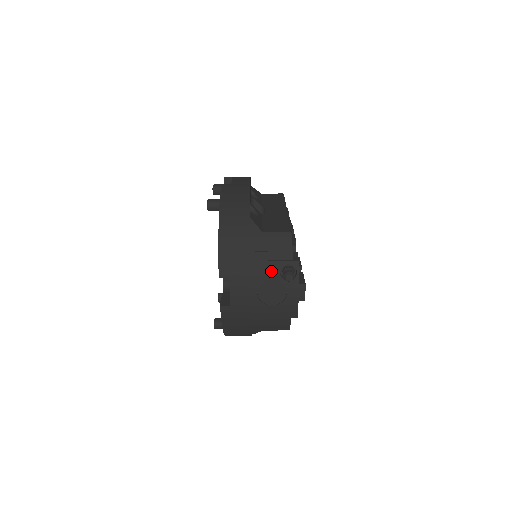
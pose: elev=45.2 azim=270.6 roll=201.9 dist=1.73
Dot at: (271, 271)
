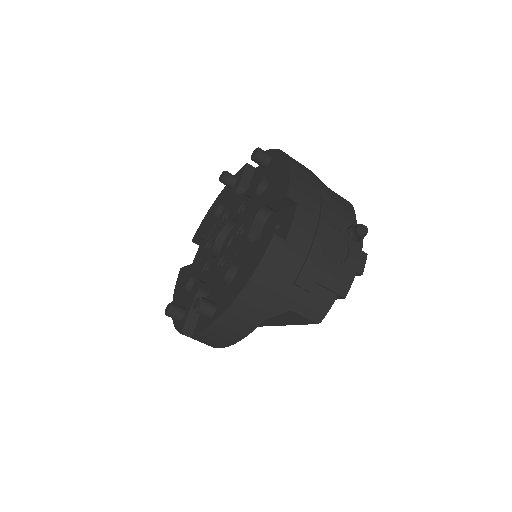
Dot at: (339, 221)
